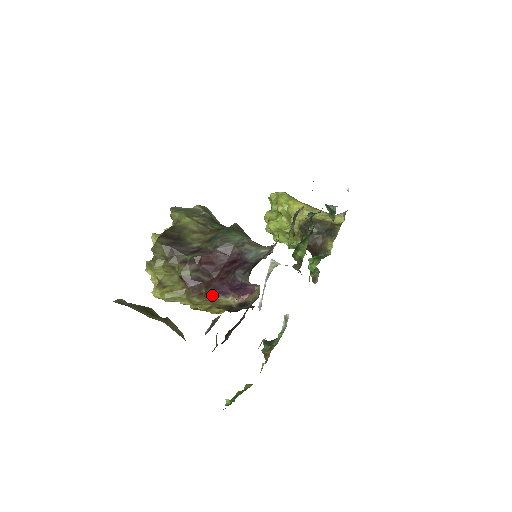
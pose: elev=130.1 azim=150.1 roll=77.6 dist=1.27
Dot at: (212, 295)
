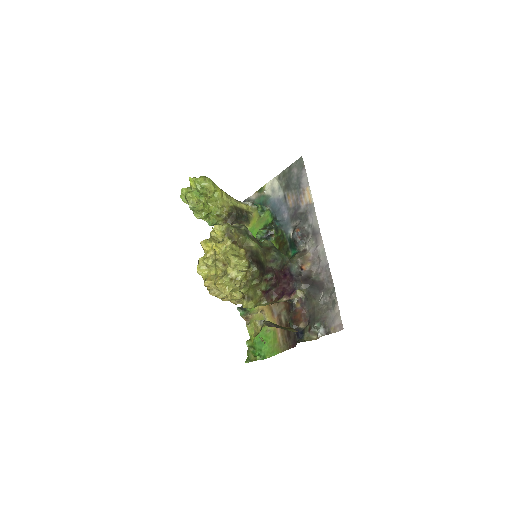
Dot at: occluded
